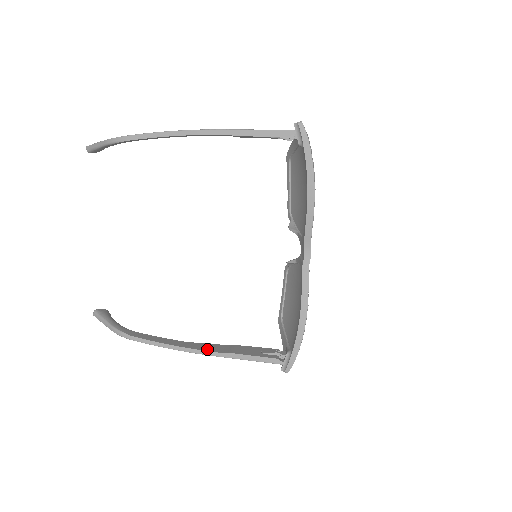
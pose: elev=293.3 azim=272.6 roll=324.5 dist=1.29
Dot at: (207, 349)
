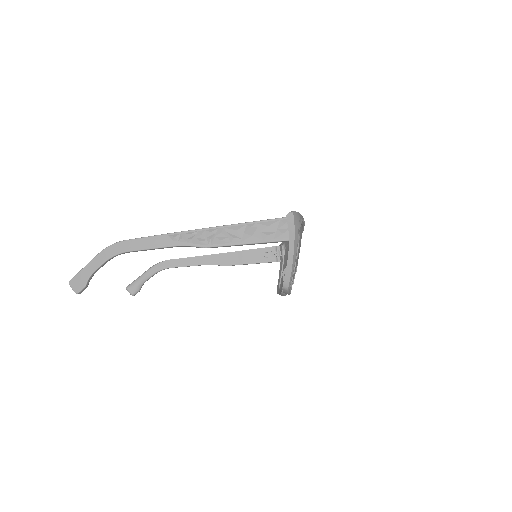
Dot at: (206, 233)
